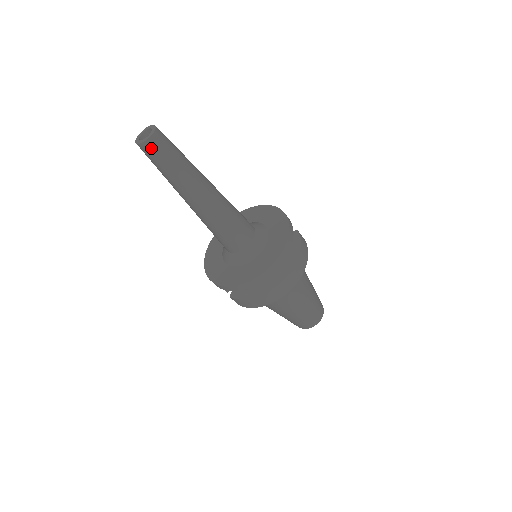
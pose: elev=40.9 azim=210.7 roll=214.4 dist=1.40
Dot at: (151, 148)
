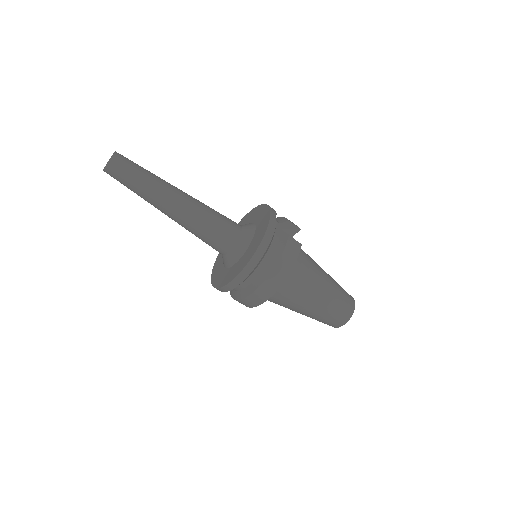
Dot at: (111, 174)
